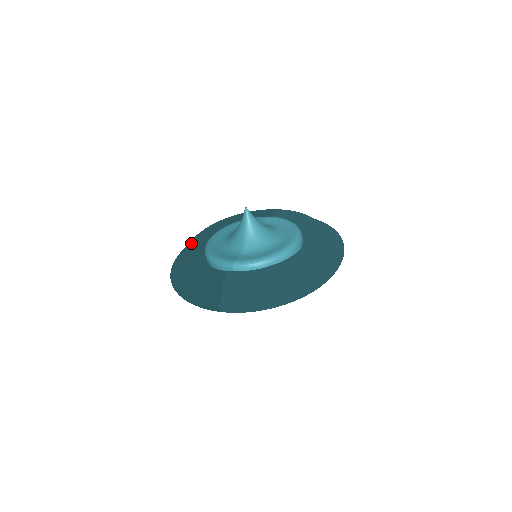
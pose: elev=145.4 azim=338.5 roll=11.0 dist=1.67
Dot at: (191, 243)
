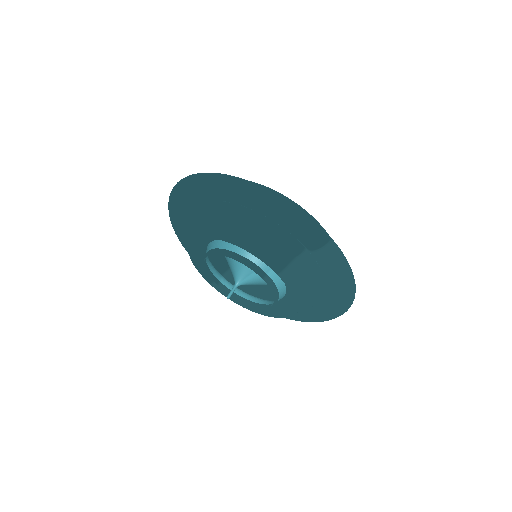
Dot at: occluded
